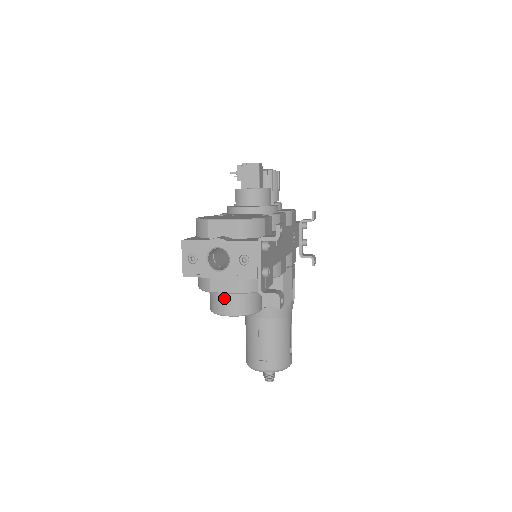
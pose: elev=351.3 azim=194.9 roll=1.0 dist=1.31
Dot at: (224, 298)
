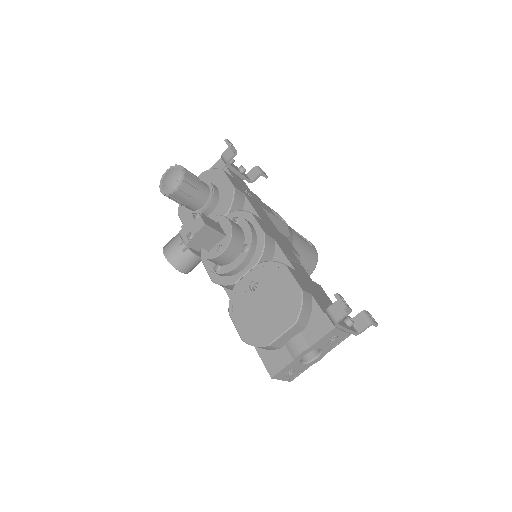
Dot at: occluded
